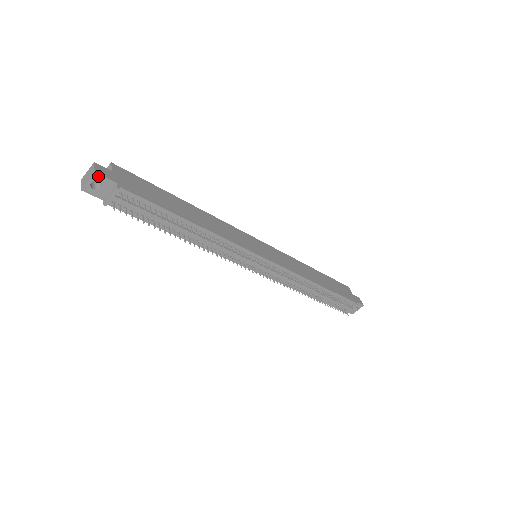
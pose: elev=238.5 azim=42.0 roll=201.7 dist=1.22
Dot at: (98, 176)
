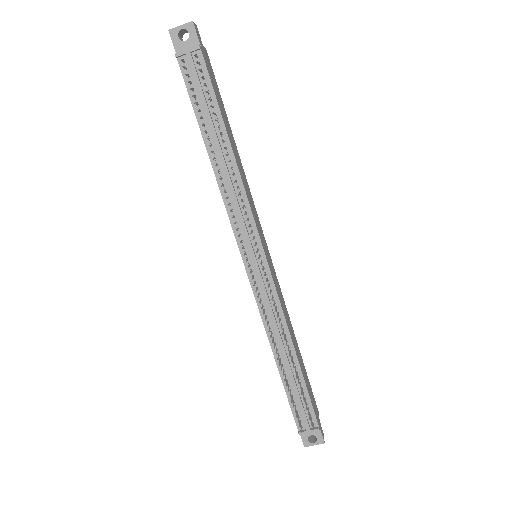
Dot at: (192, 27)
